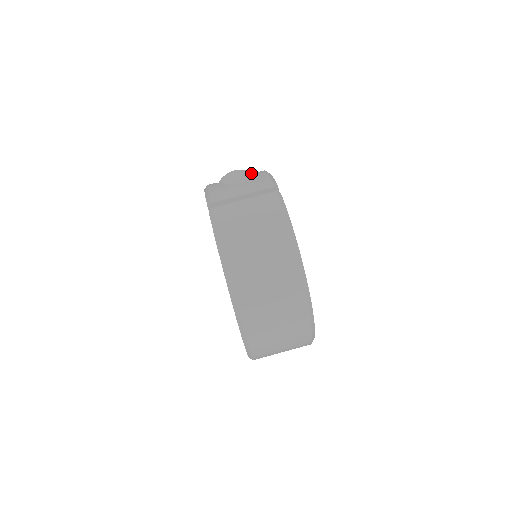
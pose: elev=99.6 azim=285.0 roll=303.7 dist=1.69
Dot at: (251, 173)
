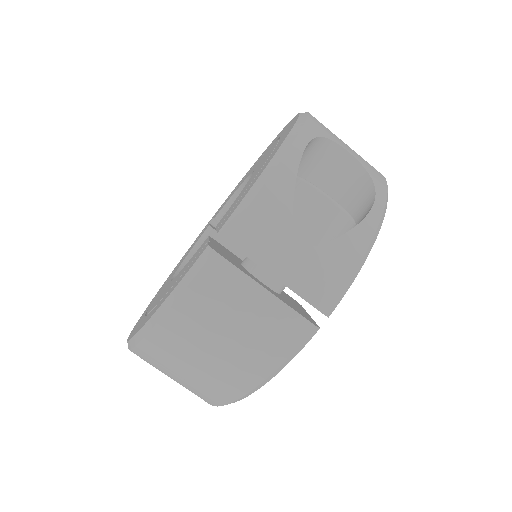
Dot at: (350, 224)
